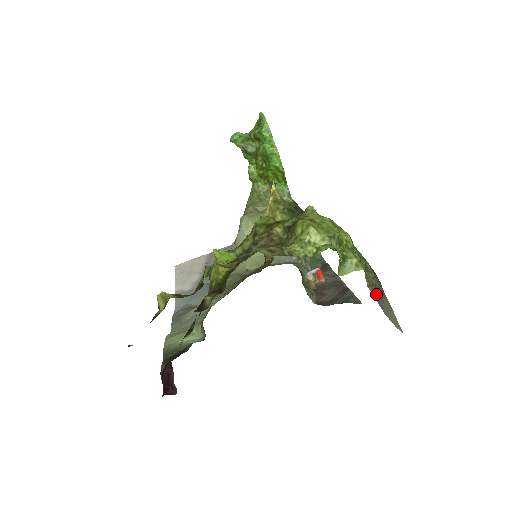
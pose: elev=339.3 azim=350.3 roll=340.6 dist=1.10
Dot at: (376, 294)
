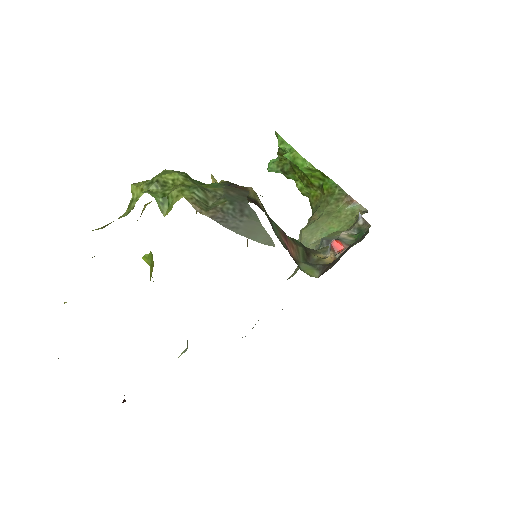
Dot at: (220, 217)
